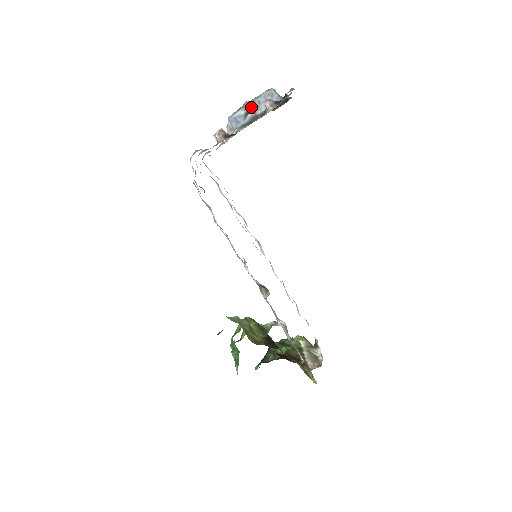
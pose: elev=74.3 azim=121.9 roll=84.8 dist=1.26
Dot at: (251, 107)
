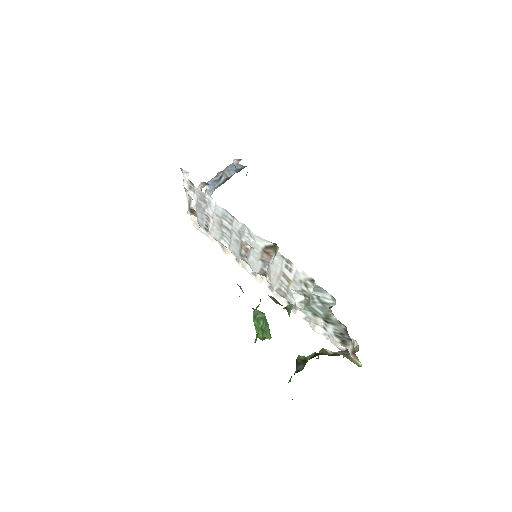
Dot at: (223, 173)
